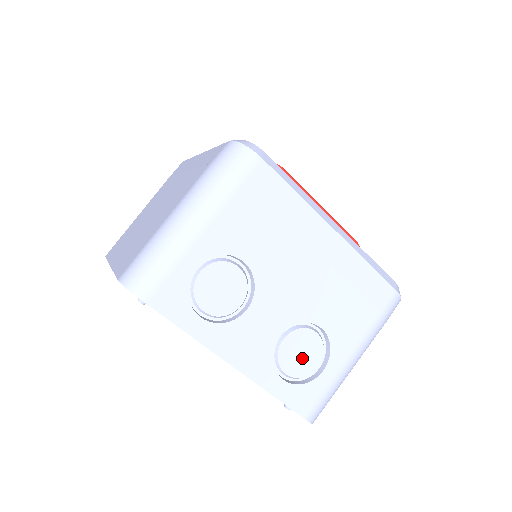
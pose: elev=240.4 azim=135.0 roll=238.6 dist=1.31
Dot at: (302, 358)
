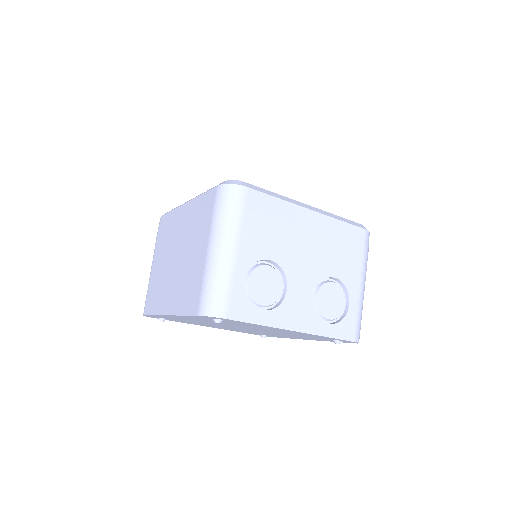
Dot at: (333, 304)
